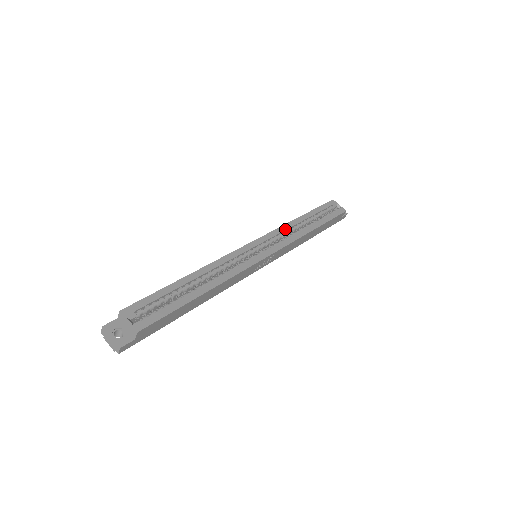
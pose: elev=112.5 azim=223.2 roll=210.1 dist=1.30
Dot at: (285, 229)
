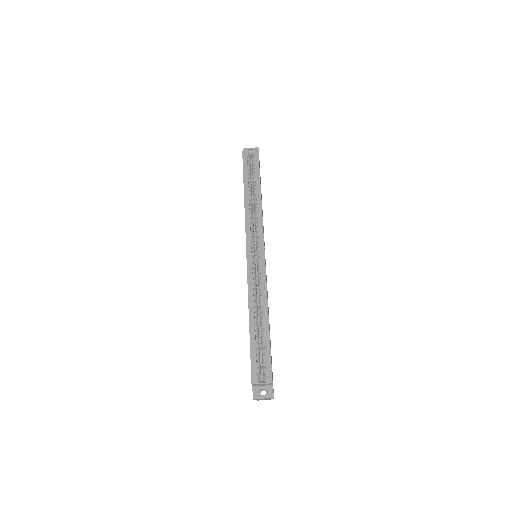
Dot at: (249, 218)
